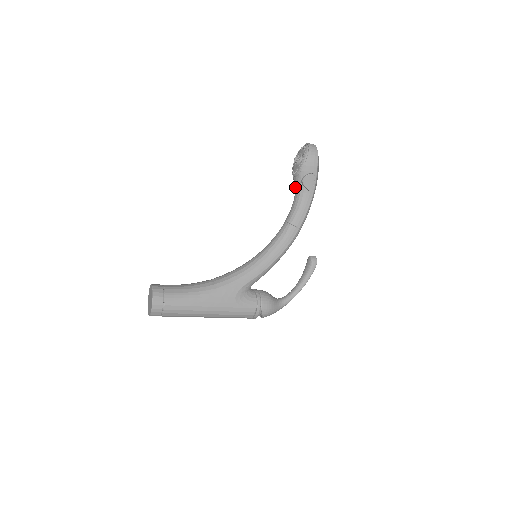
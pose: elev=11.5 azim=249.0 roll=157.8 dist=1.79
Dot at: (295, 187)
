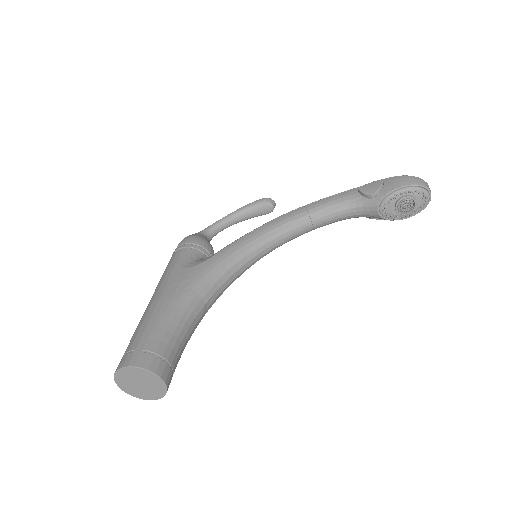
Dot at: (364, 209)
